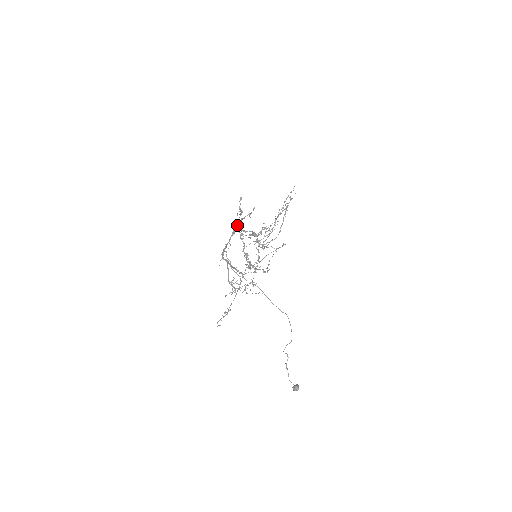
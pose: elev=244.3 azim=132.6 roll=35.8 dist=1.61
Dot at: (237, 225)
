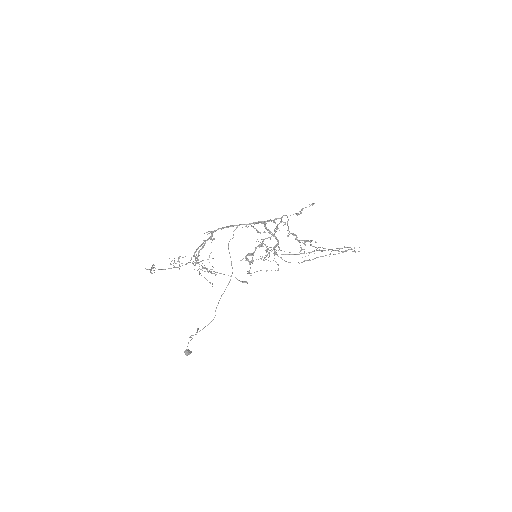
Dot at: occluded
